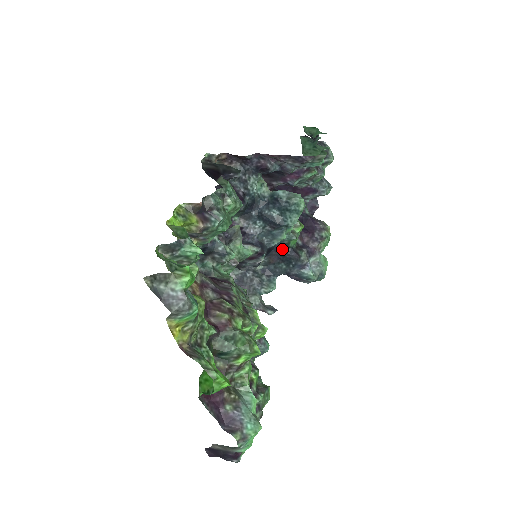
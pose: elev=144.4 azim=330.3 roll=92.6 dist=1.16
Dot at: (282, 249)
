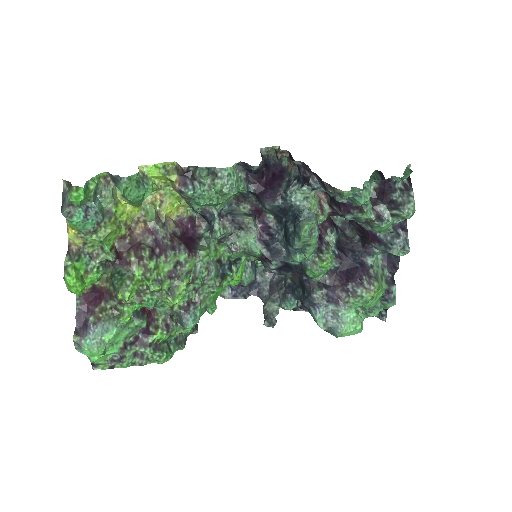
Dot at: (302, 273)
